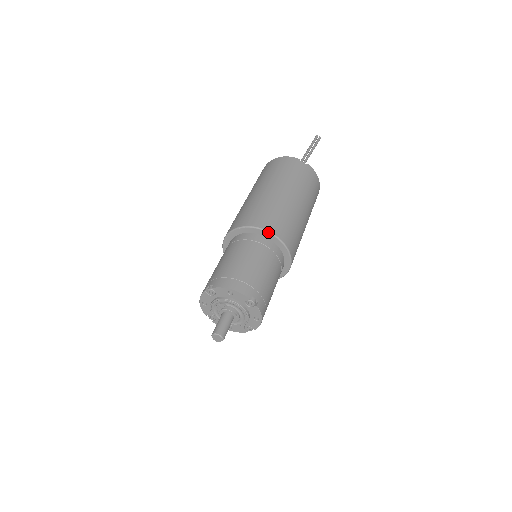
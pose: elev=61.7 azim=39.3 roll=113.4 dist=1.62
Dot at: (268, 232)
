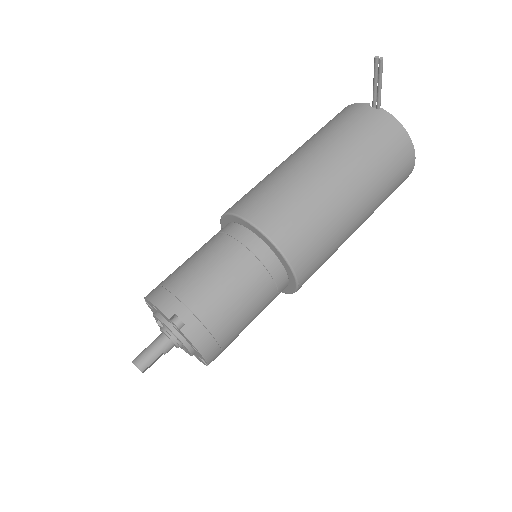
Dot at: (245, 220)
